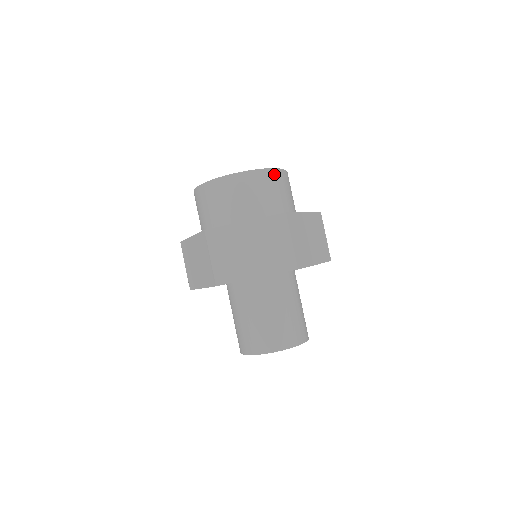
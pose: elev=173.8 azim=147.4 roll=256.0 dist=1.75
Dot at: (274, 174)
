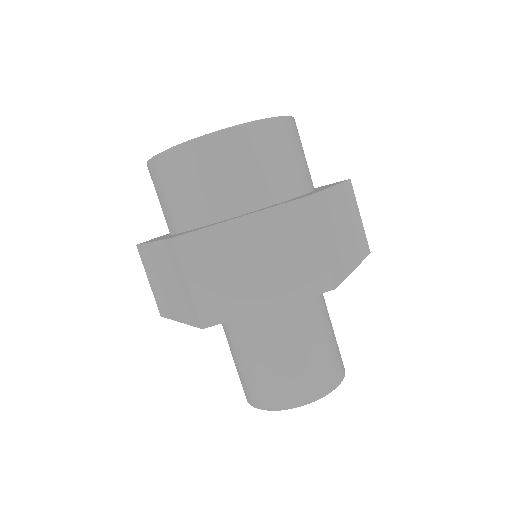
Dot at: (278, 127)
